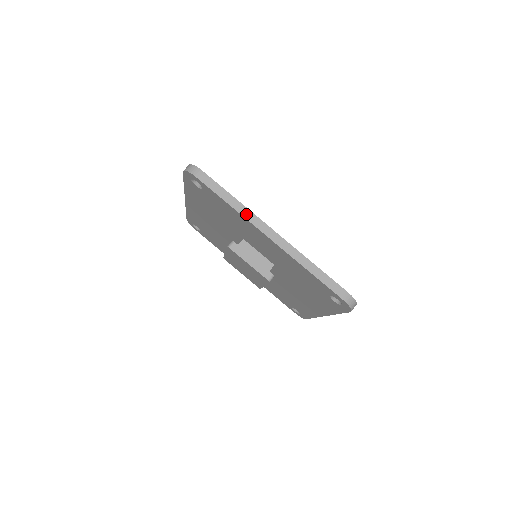
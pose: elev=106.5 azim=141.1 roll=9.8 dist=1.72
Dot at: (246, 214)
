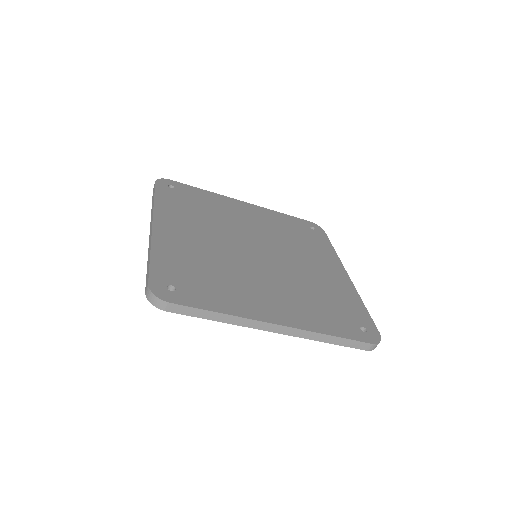
Dot at: (241, 323)
